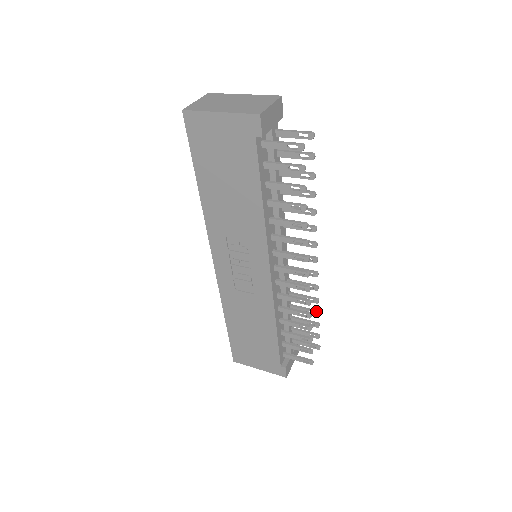
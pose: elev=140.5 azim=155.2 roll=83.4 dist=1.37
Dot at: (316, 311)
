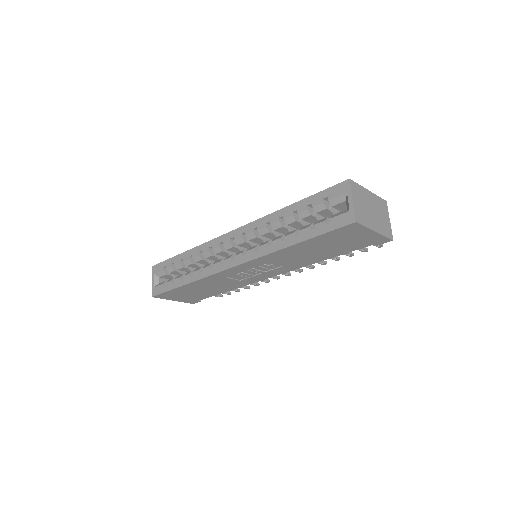
Dot at: occluded
